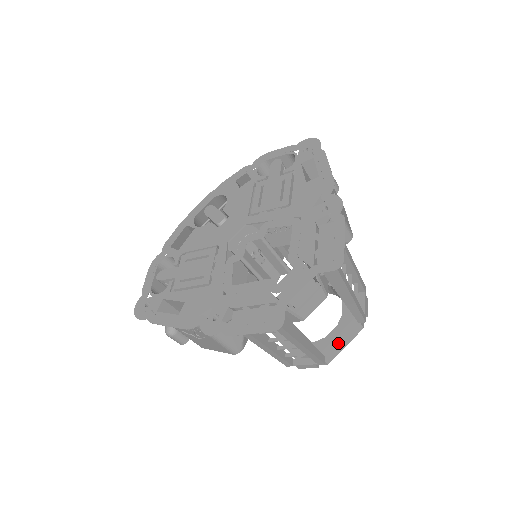
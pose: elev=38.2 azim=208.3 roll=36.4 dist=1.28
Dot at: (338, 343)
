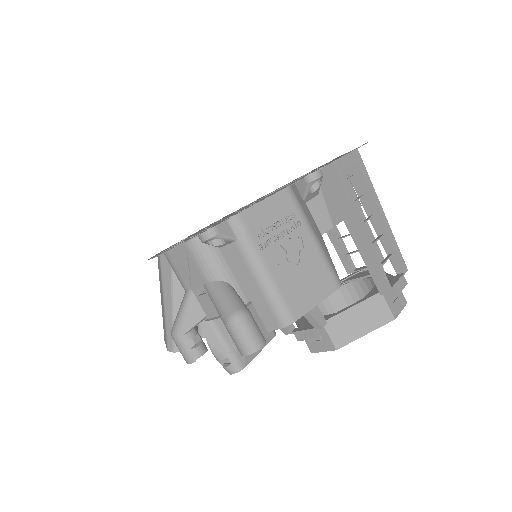
Dot at: occluded
